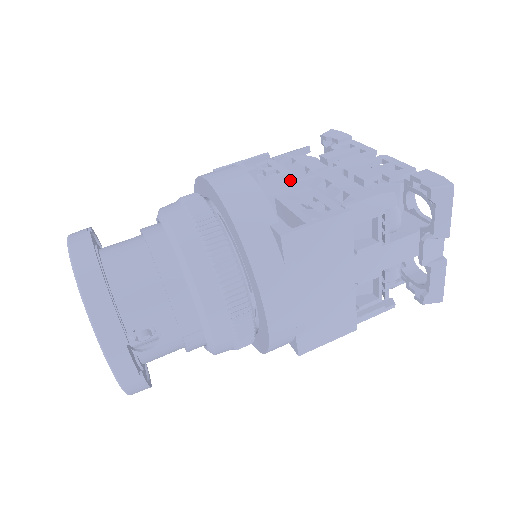
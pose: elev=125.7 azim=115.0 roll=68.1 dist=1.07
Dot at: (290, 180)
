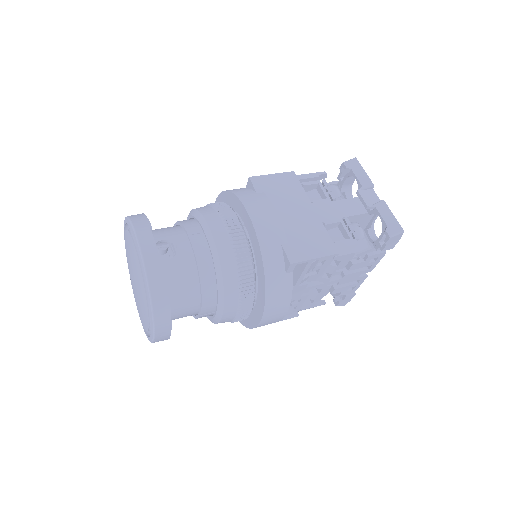
Dot at: occluded
